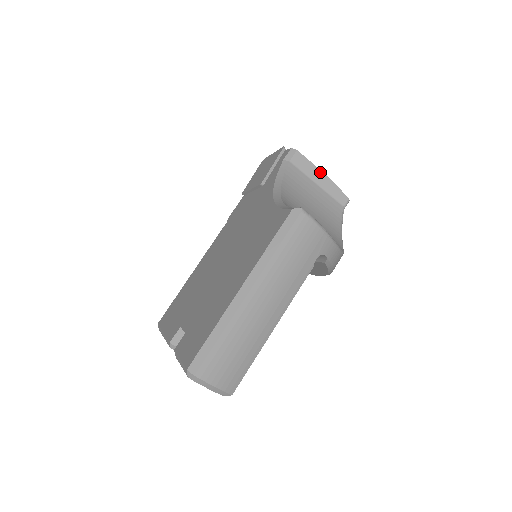
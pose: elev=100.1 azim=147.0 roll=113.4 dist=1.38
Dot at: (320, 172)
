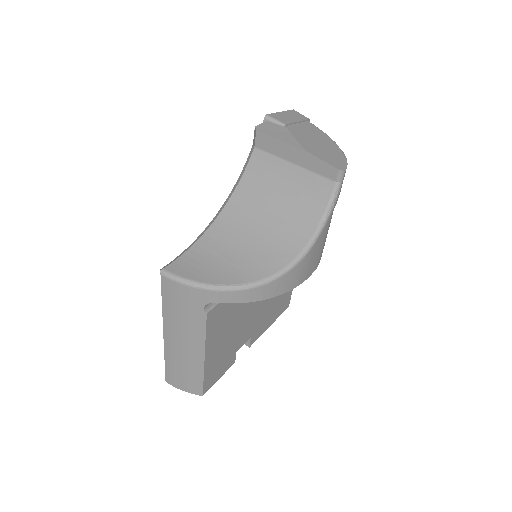
Dot at: (291, 147)
